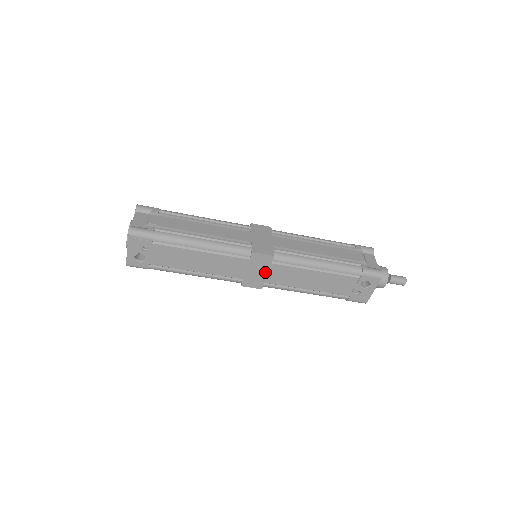
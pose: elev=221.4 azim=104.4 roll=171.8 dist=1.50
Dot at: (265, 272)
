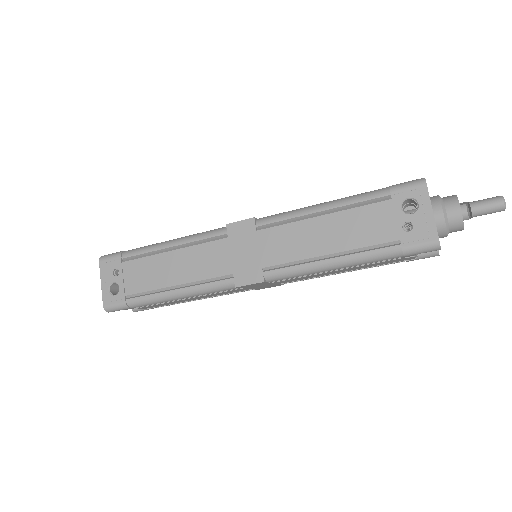
Dot at: (255, 249)
